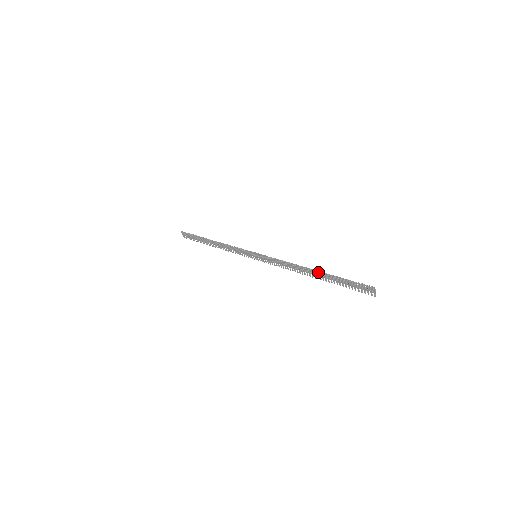
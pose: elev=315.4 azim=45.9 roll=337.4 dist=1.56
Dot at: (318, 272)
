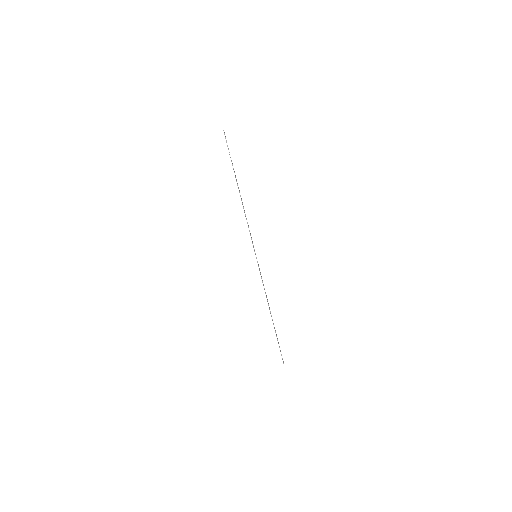
Dot at: (273, 323)
